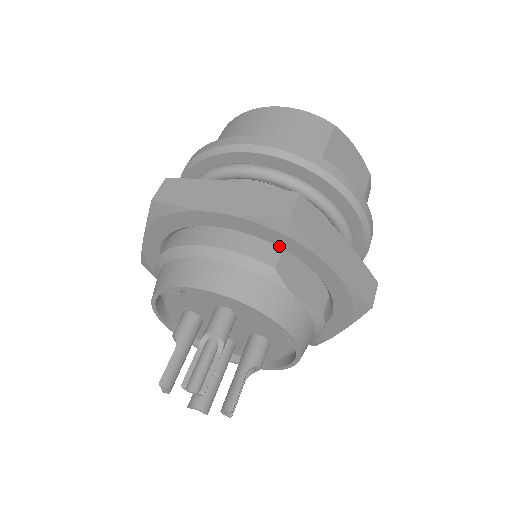
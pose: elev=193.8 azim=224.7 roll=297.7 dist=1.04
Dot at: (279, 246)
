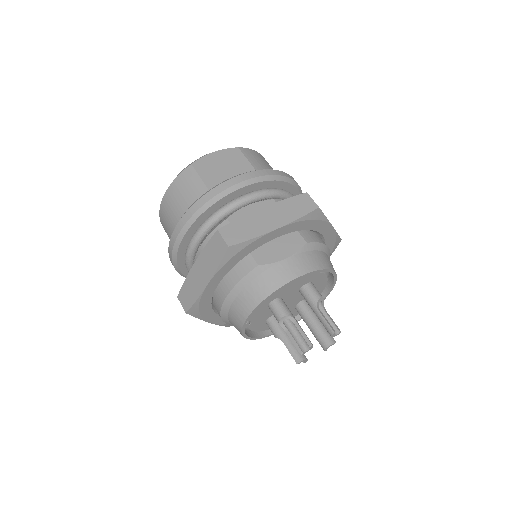
Dot at: (246, 255)
